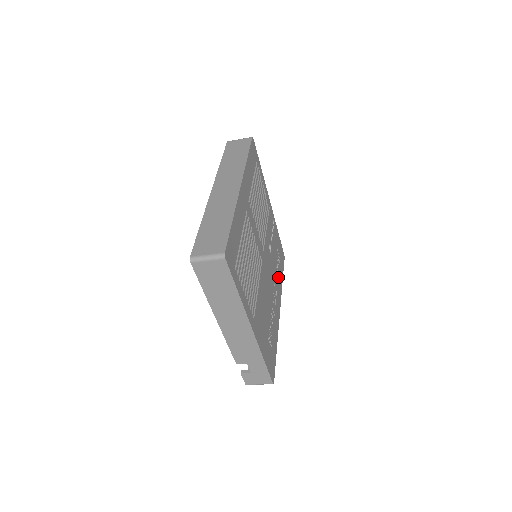
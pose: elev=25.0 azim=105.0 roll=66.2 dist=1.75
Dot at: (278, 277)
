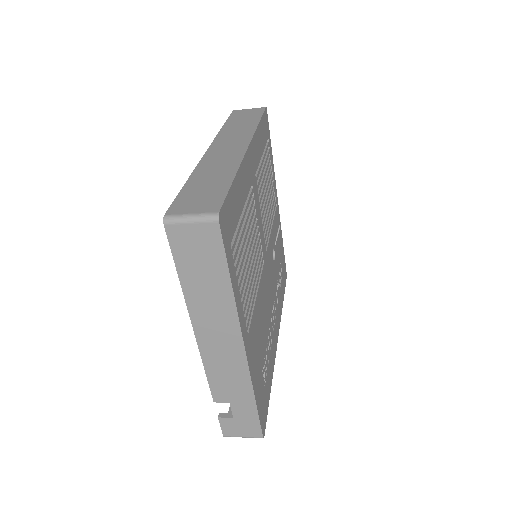
Dot at: (279, 296)
